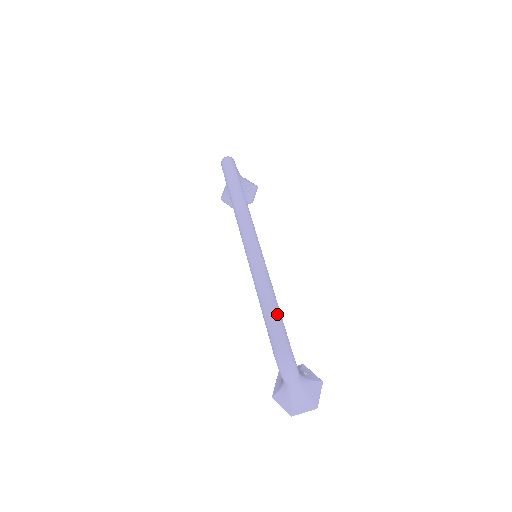
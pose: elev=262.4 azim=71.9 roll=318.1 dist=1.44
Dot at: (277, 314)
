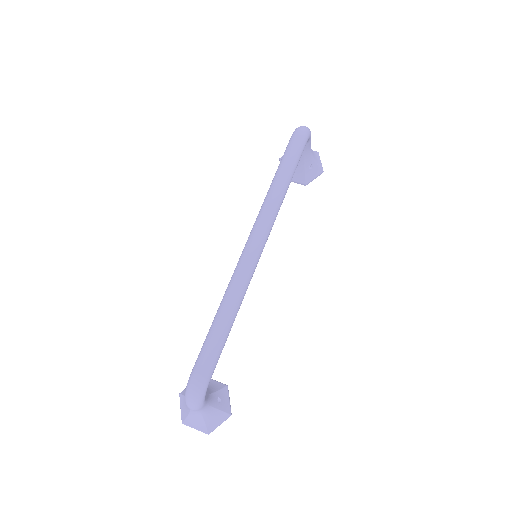
Dot at: (221, 340)
